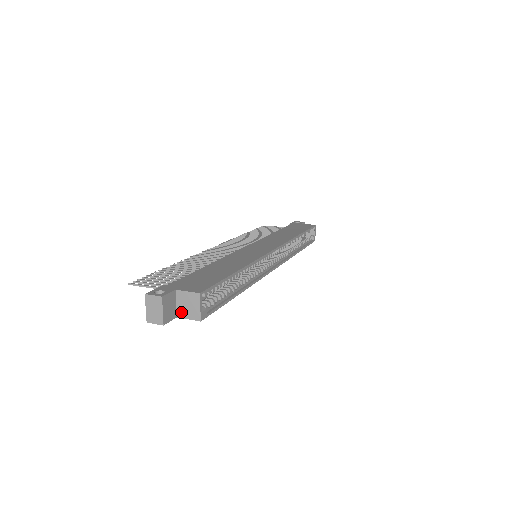
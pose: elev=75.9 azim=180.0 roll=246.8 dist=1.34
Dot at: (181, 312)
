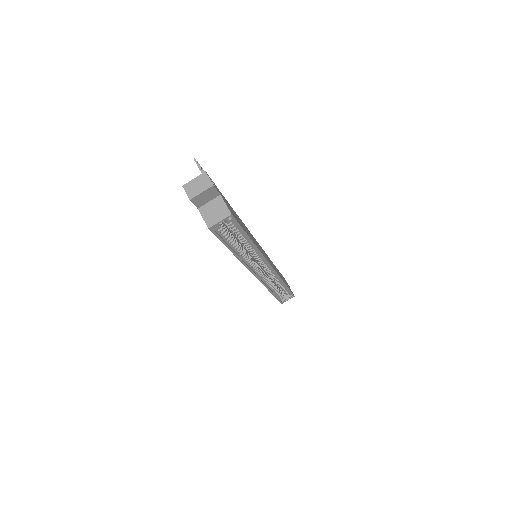
Dot at: (205, 209)
